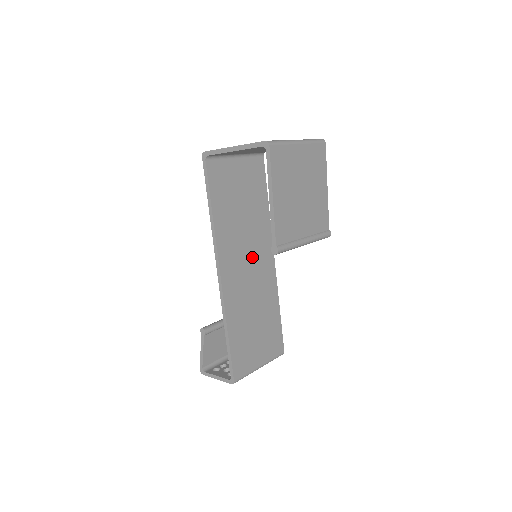
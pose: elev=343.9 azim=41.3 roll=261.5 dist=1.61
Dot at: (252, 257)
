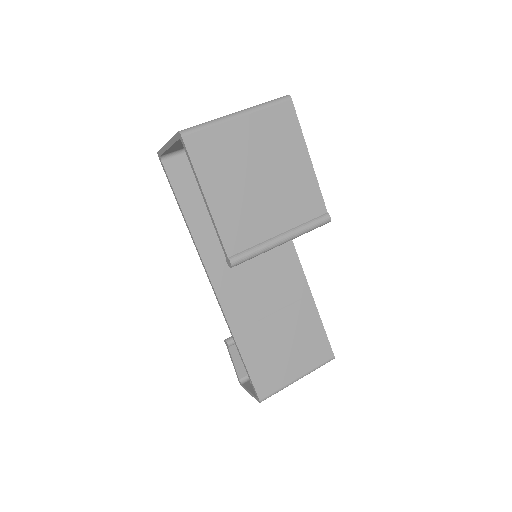
Dot at: (258, 256)
